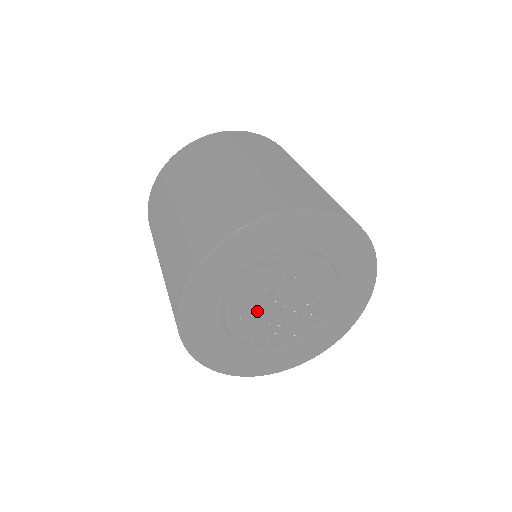
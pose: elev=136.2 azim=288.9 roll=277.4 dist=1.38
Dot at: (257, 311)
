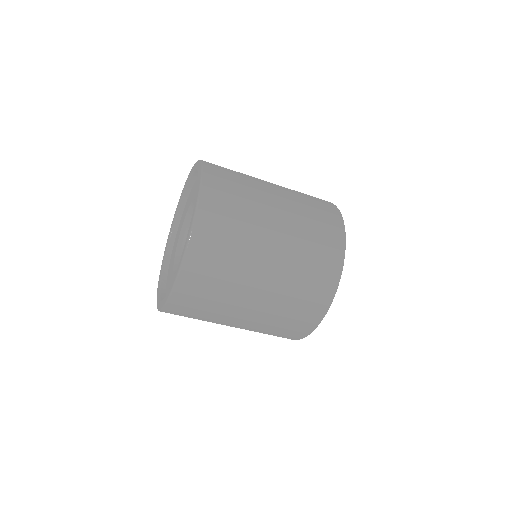
Dot at: occluded
